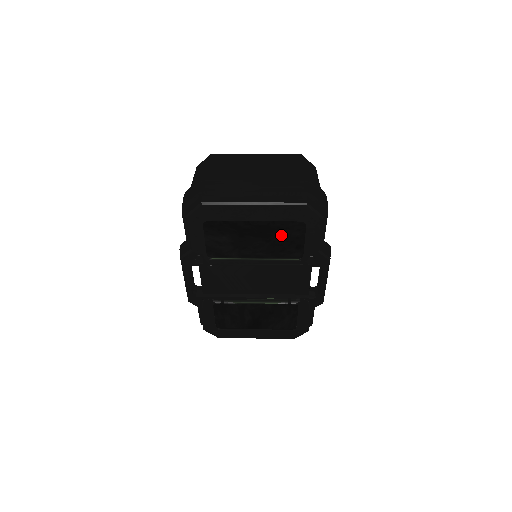
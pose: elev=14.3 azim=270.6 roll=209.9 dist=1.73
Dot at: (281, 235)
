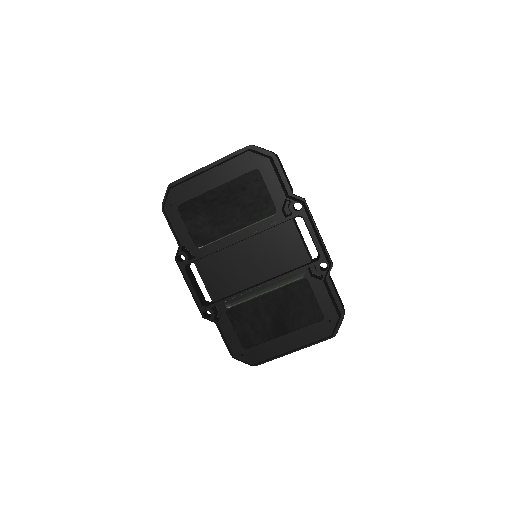
Dot at: (245, 193)
